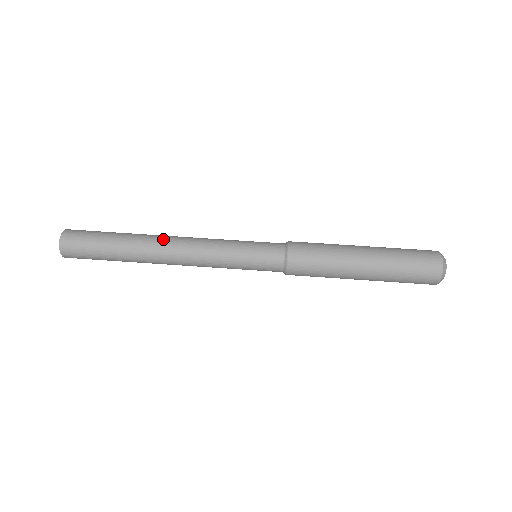
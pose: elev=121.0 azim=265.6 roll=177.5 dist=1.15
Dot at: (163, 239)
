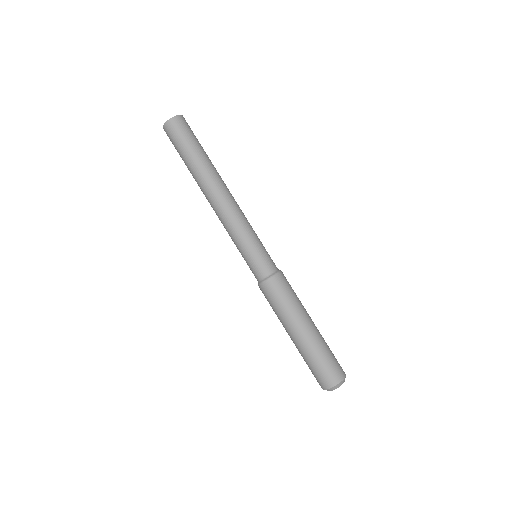
Dot at: (218, 188)
